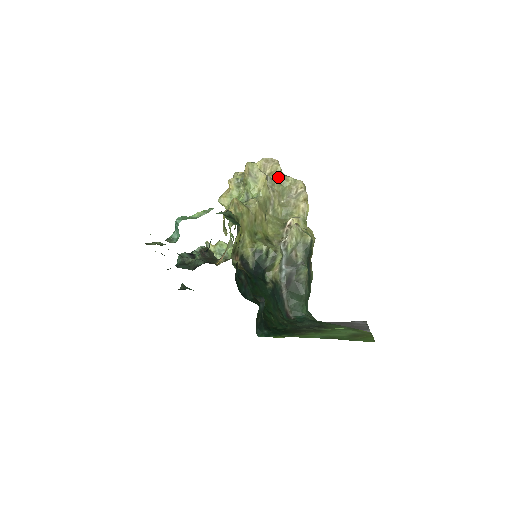
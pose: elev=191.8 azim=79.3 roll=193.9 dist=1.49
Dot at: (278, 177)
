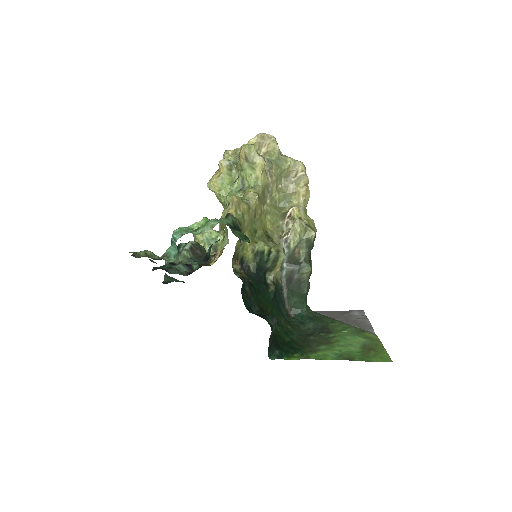
Dot at: (276, 158)
